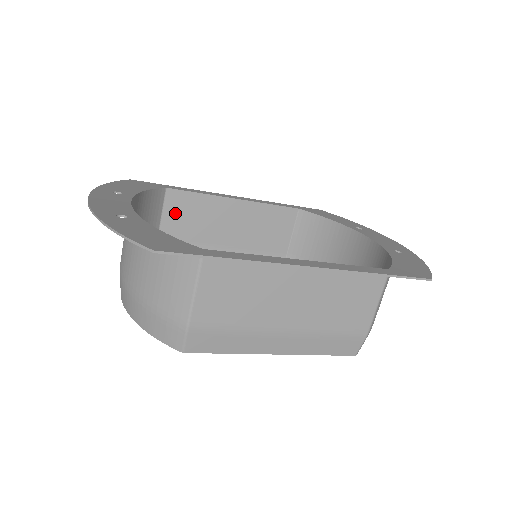
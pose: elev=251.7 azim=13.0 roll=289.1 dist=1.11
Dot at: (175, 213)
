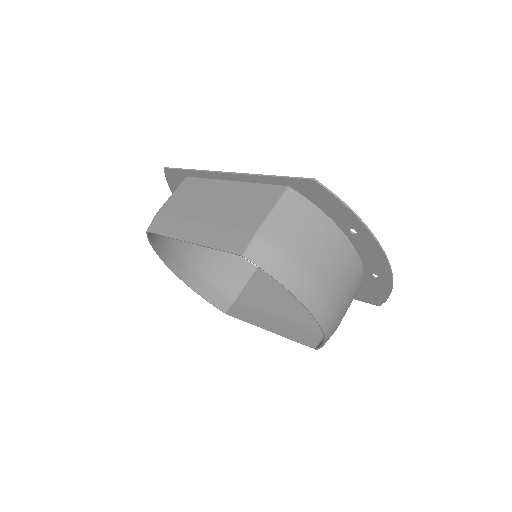
Dot at: (255, 283)
